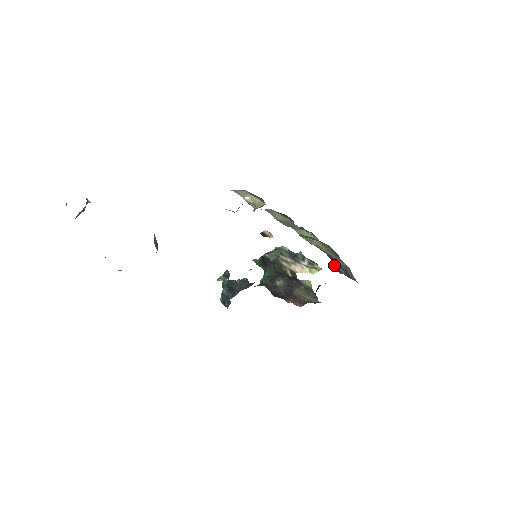
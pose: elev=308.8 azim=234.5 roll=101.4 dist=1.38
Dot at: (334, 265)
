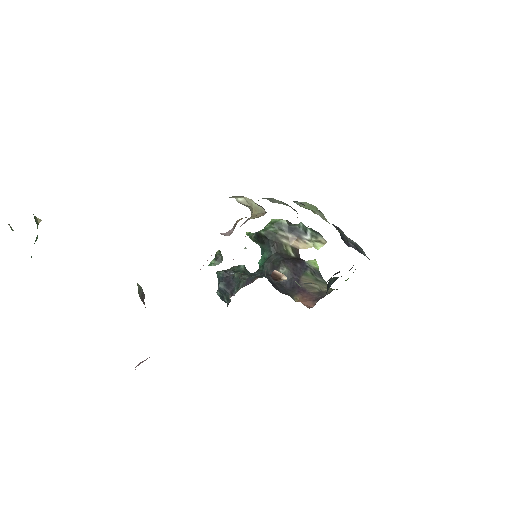
Dot at: (341, 236)
